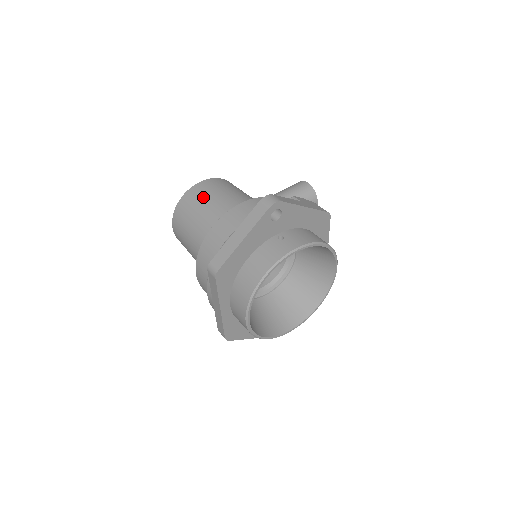
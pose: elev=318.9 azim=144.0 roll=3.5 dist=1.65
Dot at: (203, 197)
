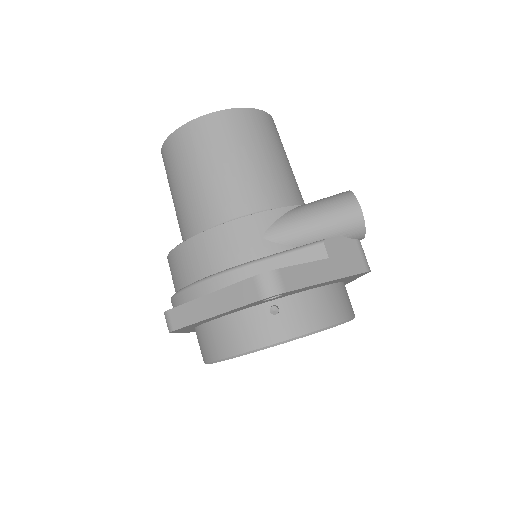
Dot at: (203, 153)
